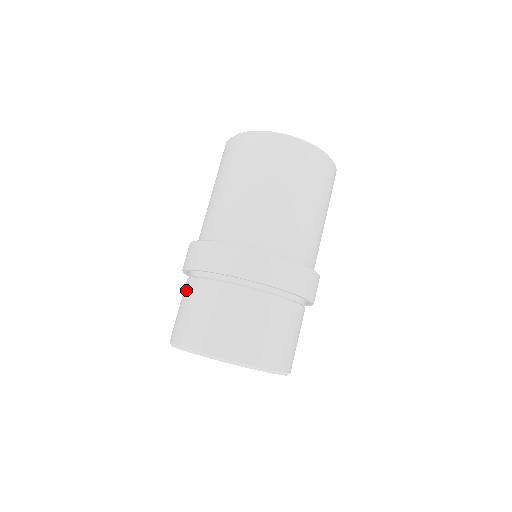
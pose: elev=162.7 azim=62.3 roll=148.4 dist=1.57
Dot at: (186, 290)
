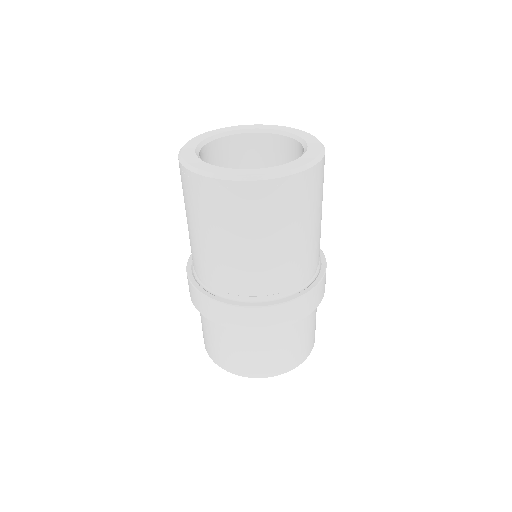
Dot at: (213, 329)
